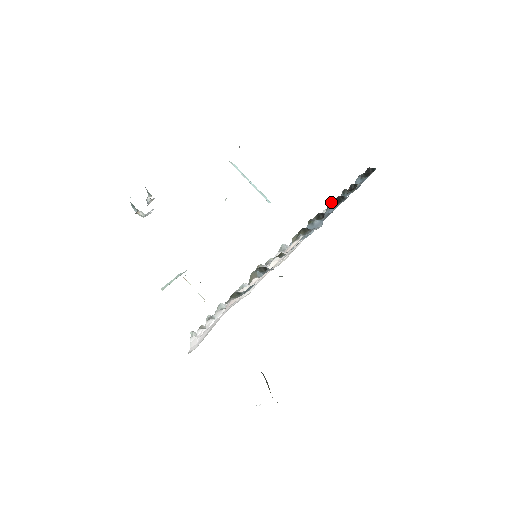
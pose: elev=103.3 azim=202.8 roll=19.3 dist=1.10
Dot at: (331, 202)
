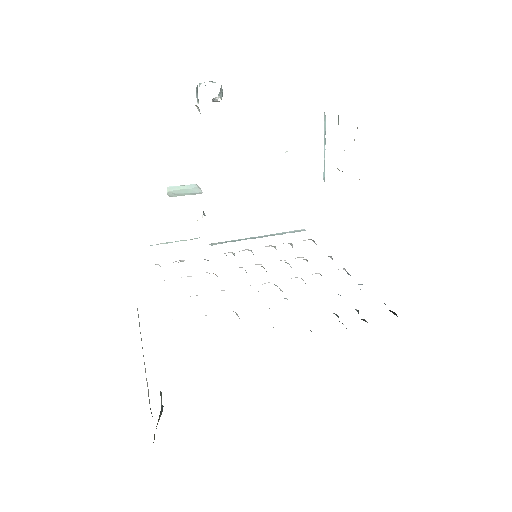
Dot at: (336, 314)
